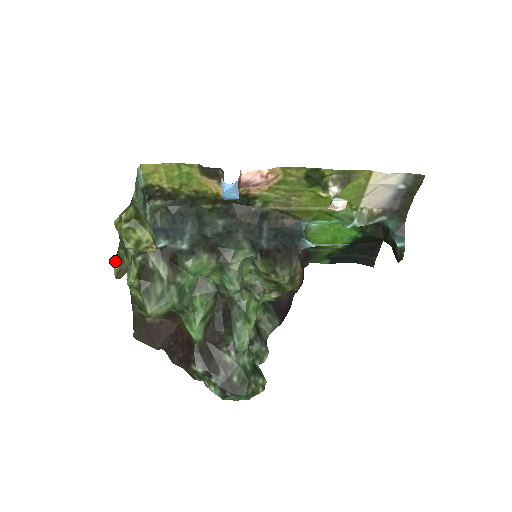
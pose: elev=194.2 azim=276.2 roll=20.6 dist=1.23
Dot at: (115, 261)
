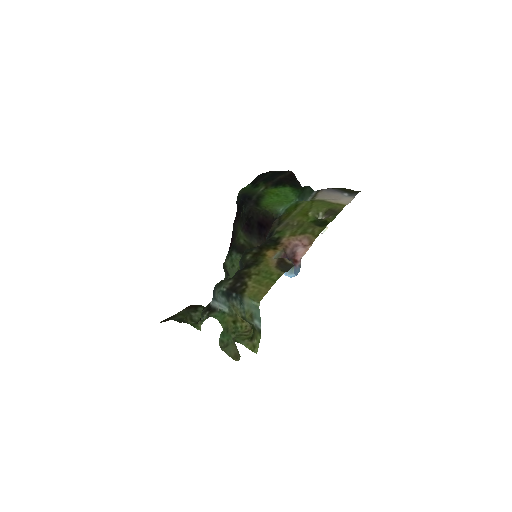
Dot at: occluded
